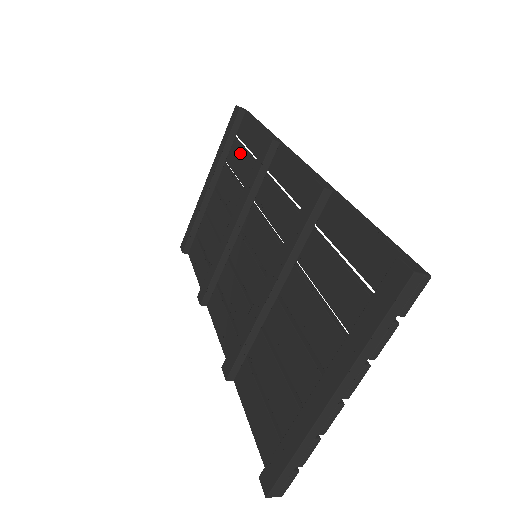
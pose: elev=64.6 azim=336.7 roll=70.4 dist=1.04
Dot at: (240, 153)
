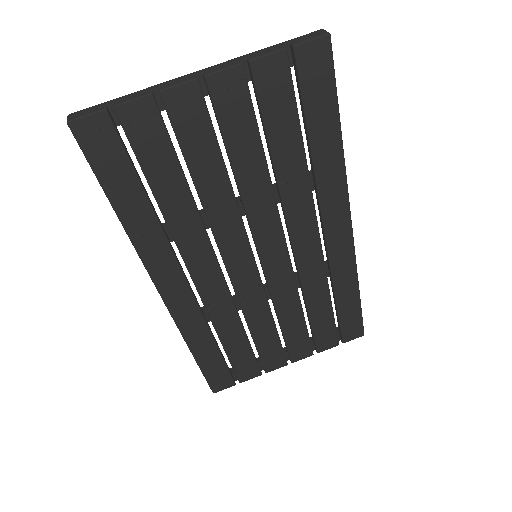
Dot at: occluded
